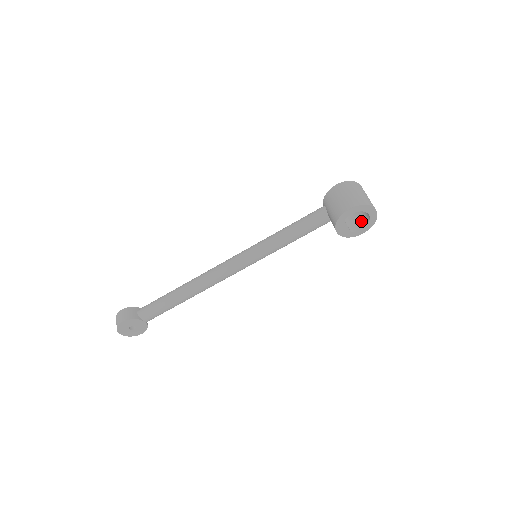
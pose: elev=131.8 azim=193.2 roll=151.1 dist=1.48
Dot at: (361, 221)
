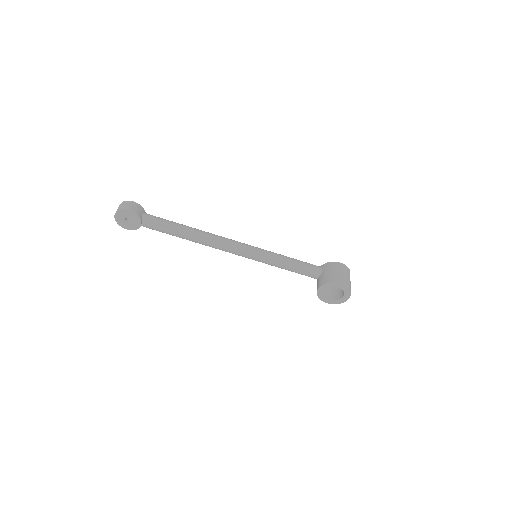
Dot at: (333, 295)
